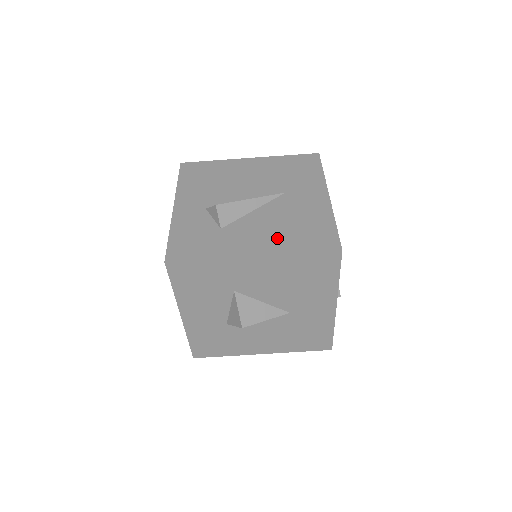
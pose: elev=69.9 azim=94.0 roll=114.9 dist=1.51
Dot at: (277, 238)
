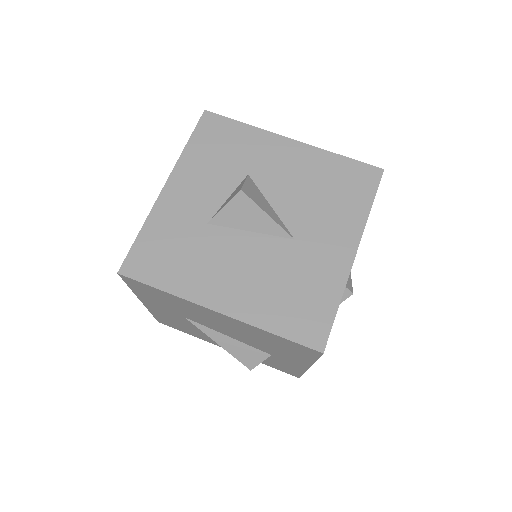
Dot at: occluded
